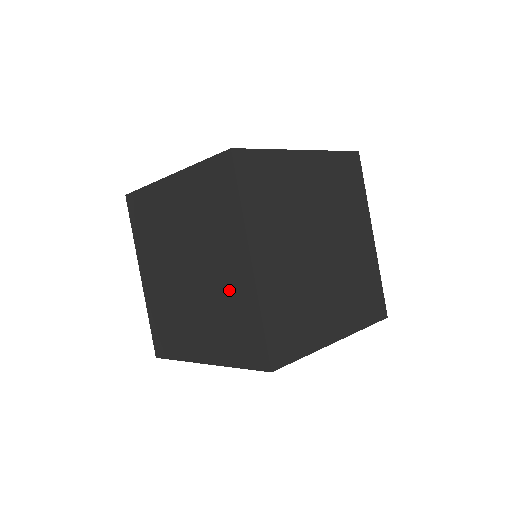
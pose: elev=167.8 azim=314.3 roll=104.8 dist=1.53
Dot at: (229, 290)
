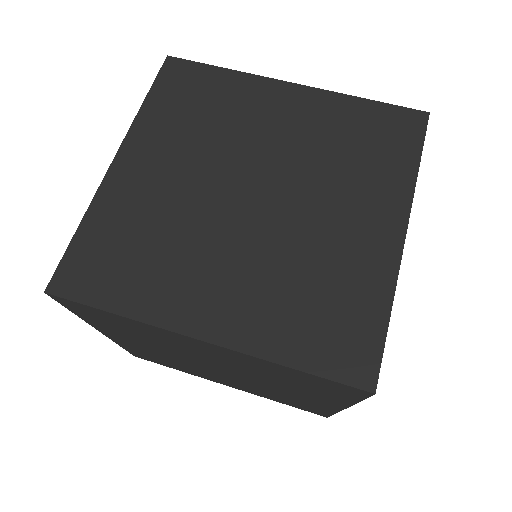
Dot at: (339, 252)
